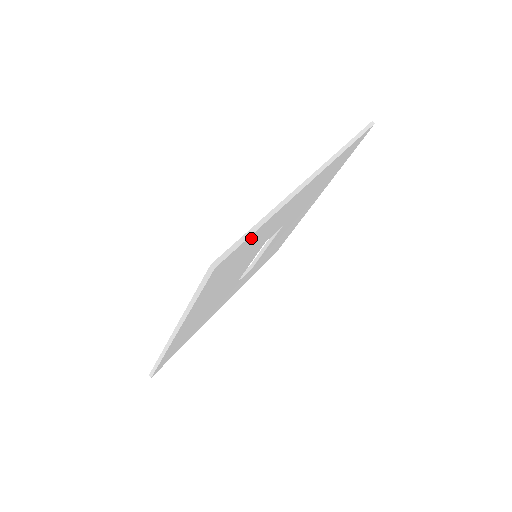
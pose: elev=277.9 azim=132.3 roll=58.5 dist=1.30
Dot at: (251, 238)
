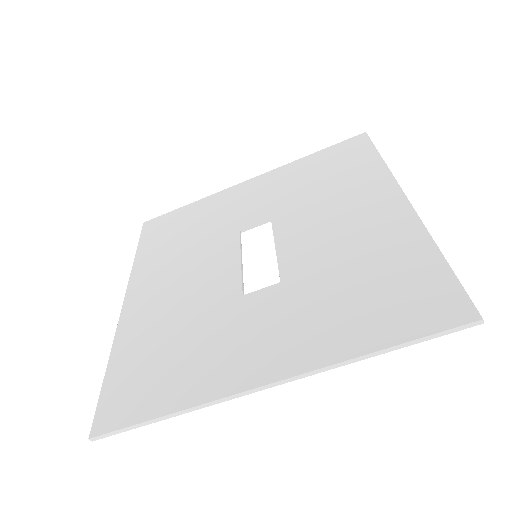
Dot at: (156, 408)
